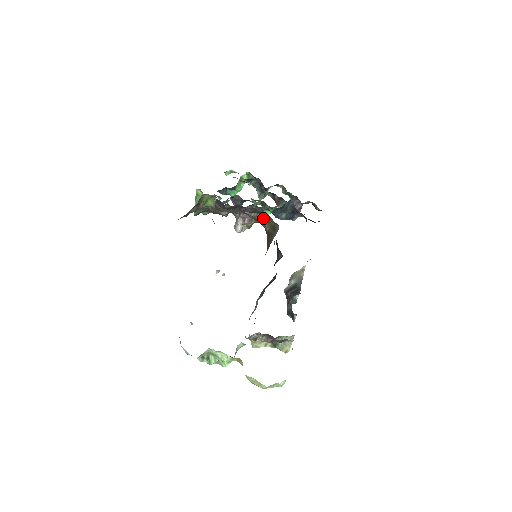
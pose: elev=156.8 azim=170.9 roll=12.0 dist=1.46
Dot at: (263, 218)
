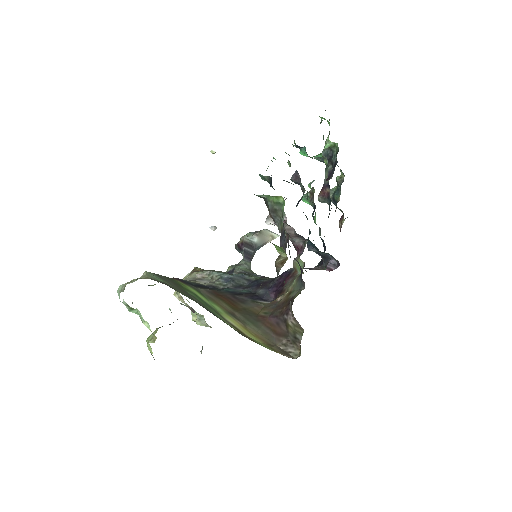
Dot at: occluded
